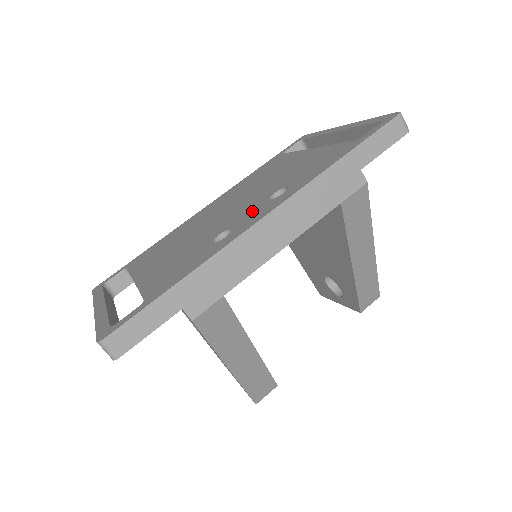
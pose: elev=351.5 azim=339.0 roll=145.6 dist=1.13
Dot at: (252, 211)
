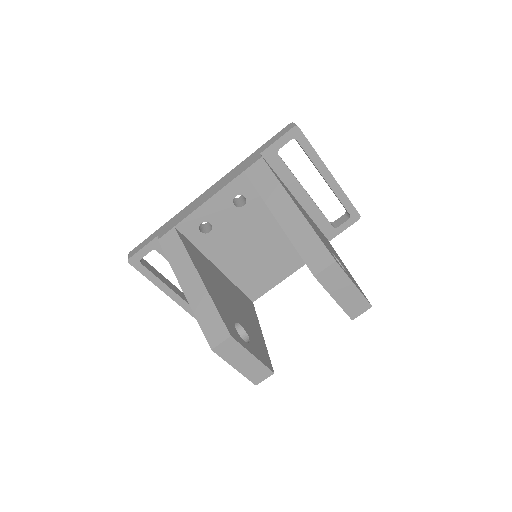
Dot at: occluded
